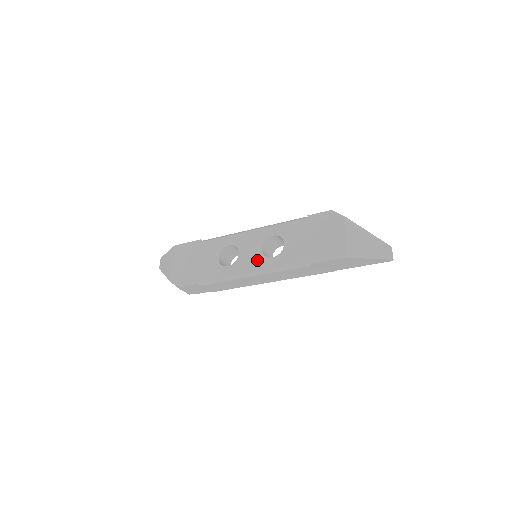
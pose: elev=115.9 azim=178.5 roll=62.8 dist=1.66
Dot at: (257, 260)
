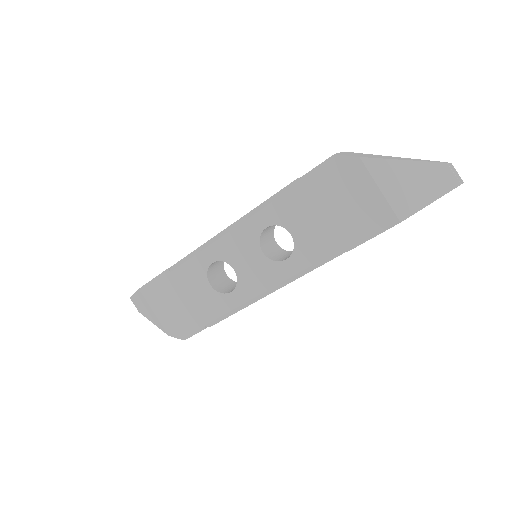
Dot at: (266, 271)
